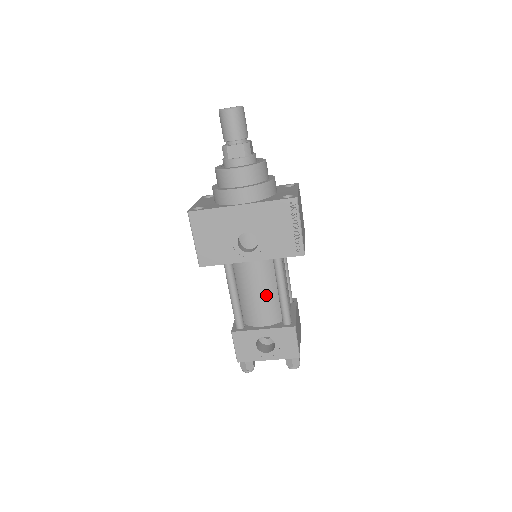
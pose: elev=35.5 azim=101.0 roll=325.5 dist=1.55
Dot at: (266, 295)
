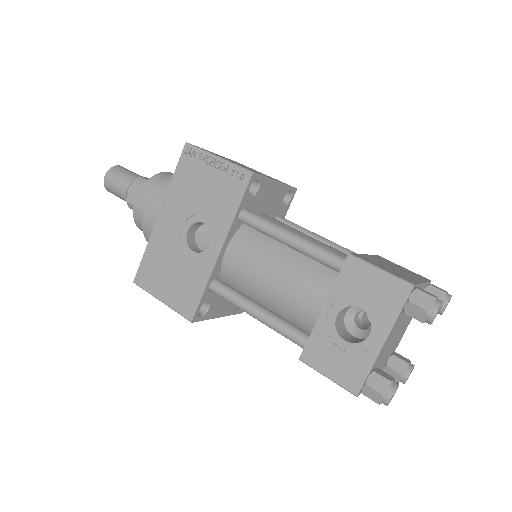
Dot at: (283, 267)
